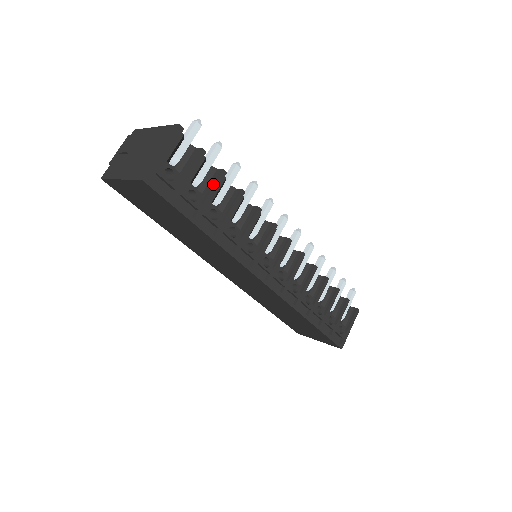
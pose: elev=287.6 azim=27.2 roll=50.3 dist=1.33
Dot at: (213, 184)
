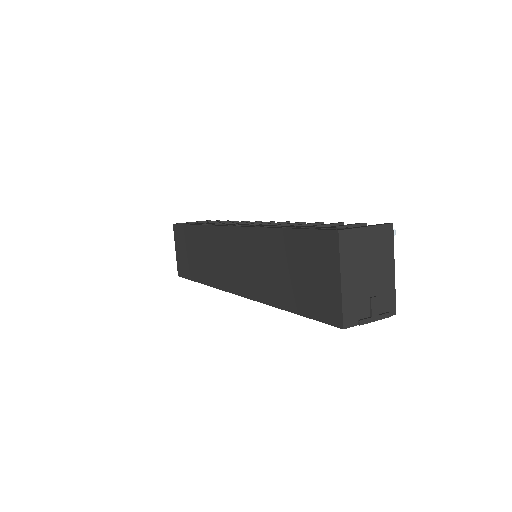
Dot at: occluded
